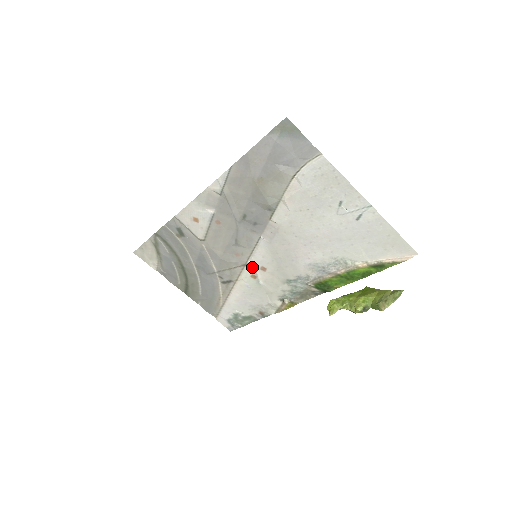
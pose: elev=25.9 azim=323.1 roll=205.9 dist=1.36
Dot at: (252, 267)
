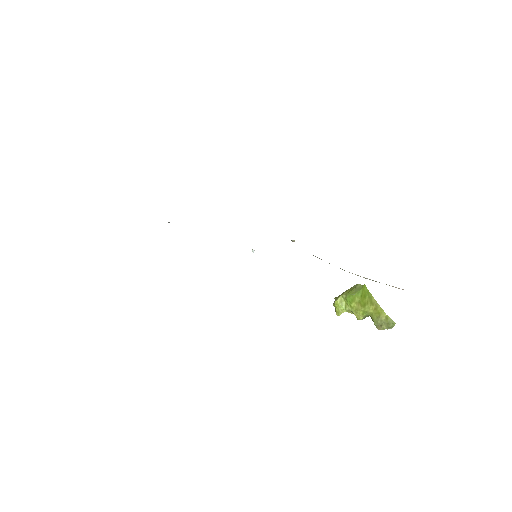
Dot at: occluded
